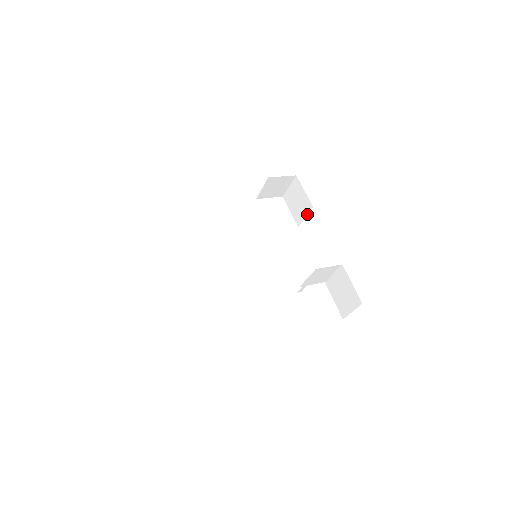
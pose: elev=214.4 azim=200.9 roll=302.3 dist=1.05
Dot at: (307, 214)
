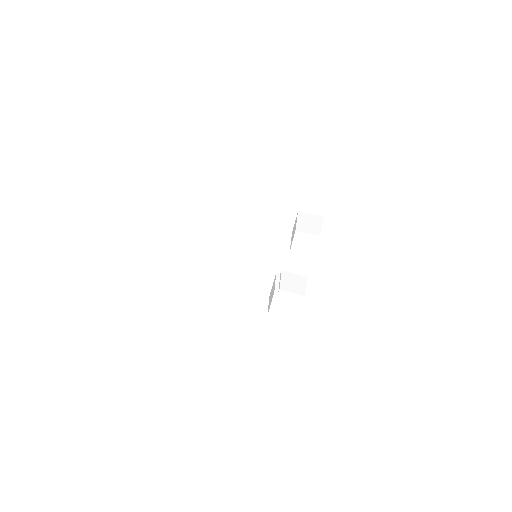
Dot at: occluded
